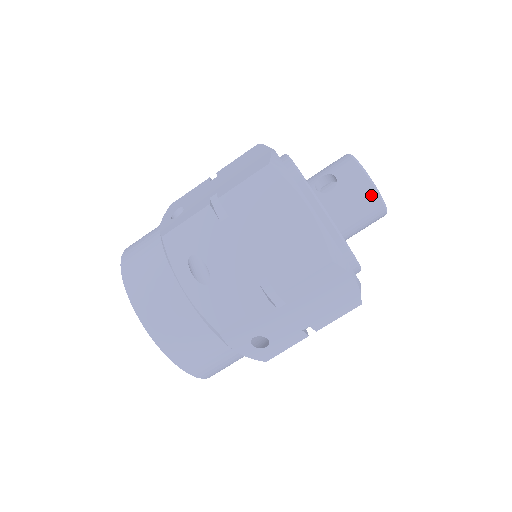
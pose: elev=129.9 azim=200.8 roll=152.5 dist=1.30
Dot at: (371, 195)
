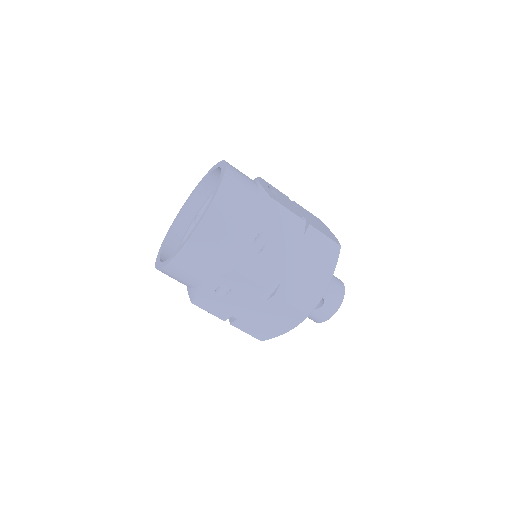
Dot at: (315, 321)
